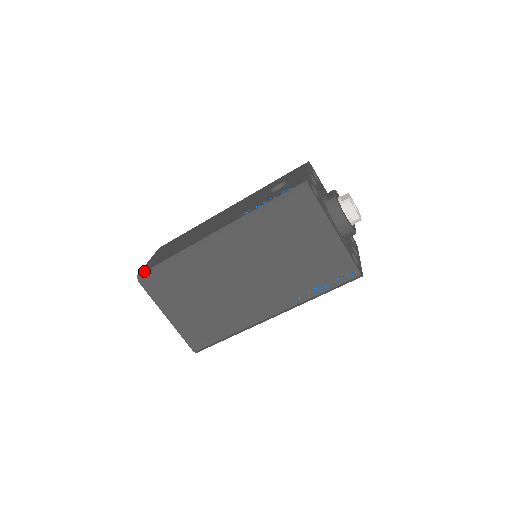
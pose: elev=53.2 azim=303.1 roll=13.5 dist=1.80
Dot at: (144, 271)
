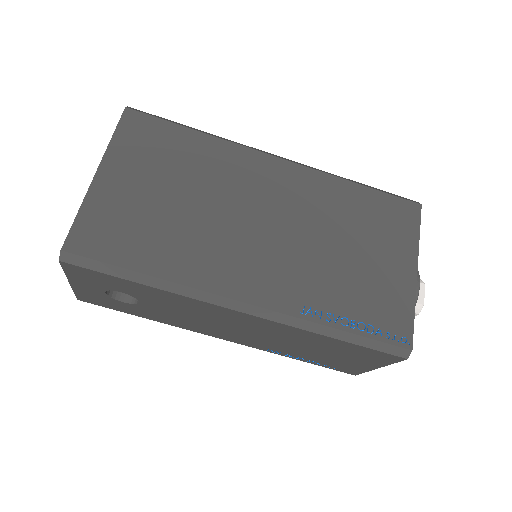
Dot at: (144, 112)
